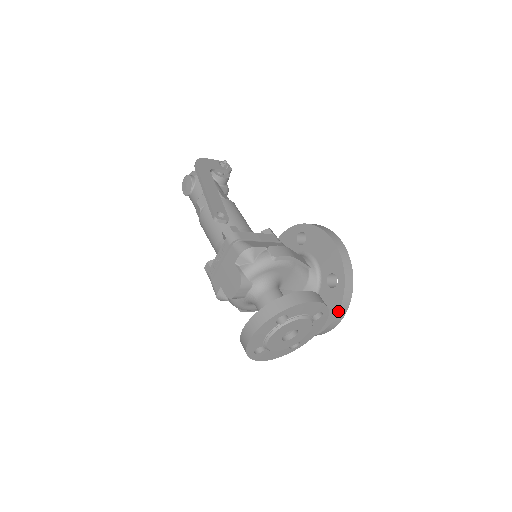
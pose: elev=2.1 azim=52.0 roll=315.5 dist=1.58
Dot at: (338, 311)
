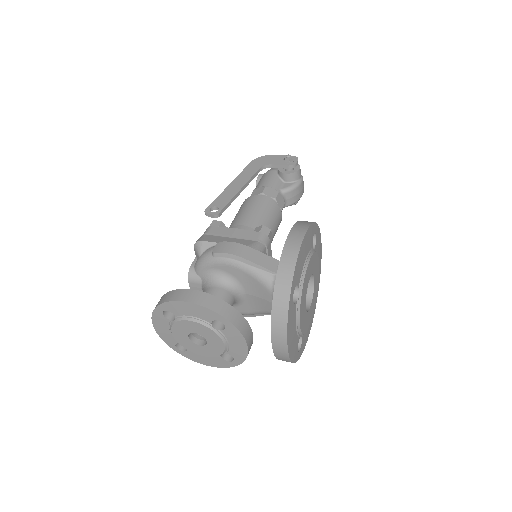
Dot at: occluded
